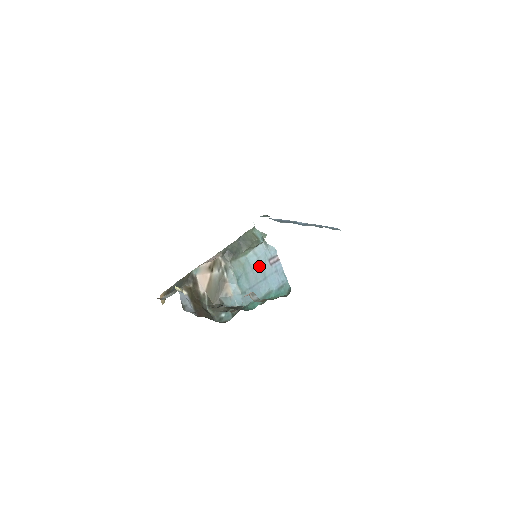
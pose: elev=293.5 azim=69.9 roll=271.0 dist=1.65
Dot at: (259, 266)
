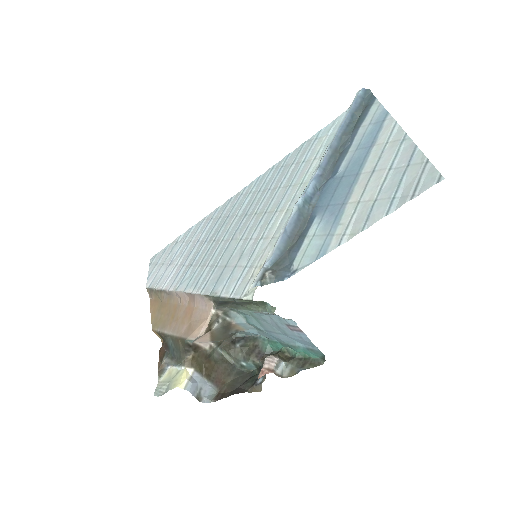
Dot at: (273, 323)
